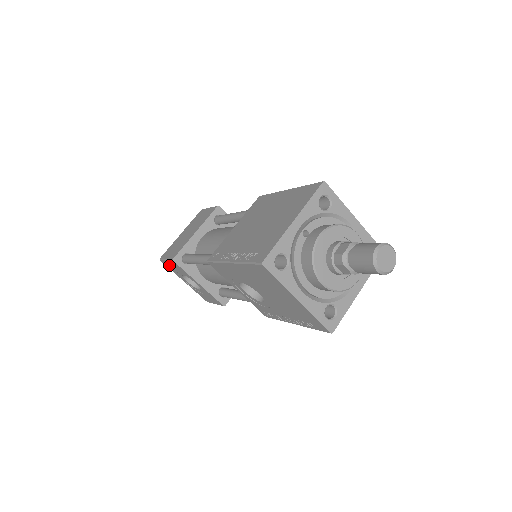
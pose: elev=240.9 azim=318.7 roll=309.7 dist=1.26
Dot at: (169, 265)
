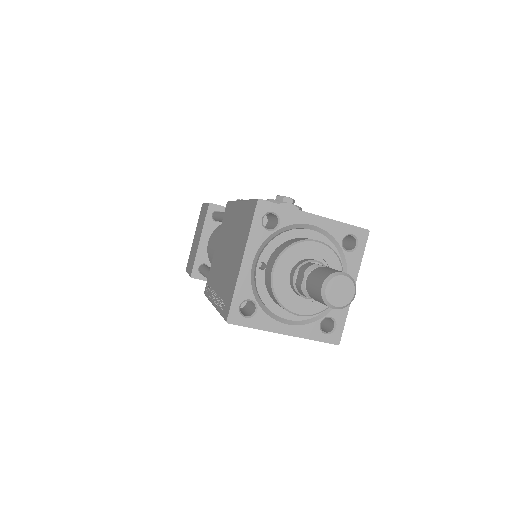
Dot at: occluded
